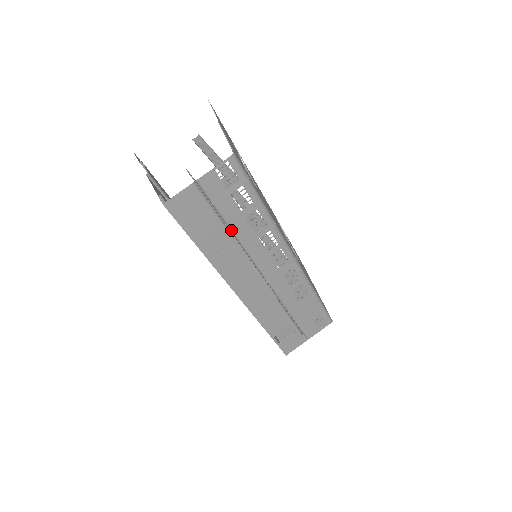
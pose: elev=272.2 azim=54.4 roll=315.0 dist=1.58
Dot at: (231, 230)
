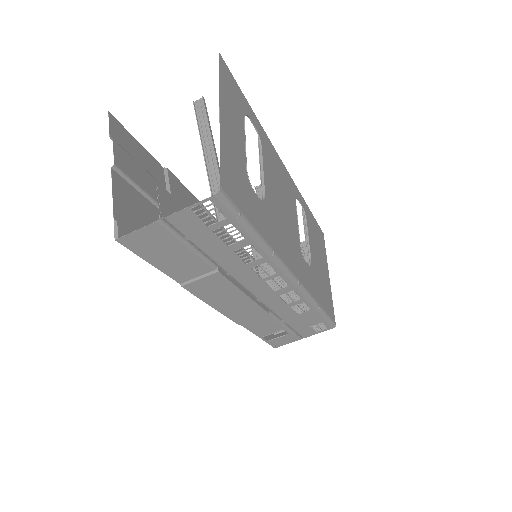
Dot at: (213, 261)
